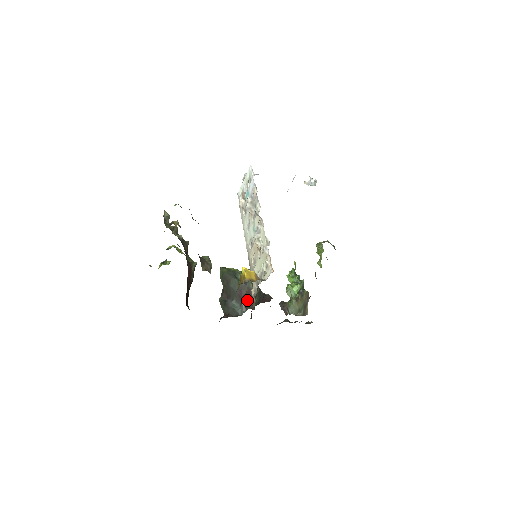
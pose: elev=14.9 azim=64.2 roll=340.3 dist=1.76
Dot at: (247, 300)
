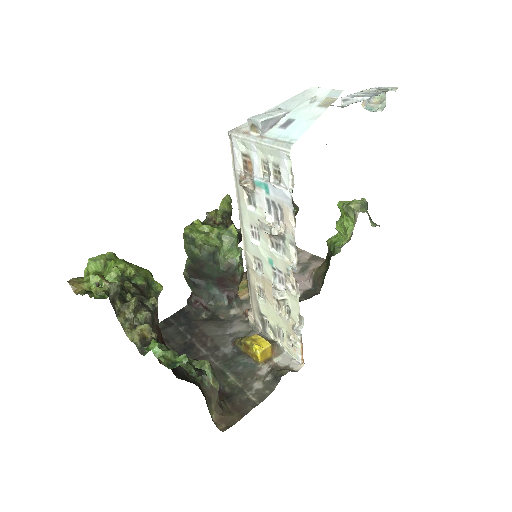
Dot at: (230, 289)
